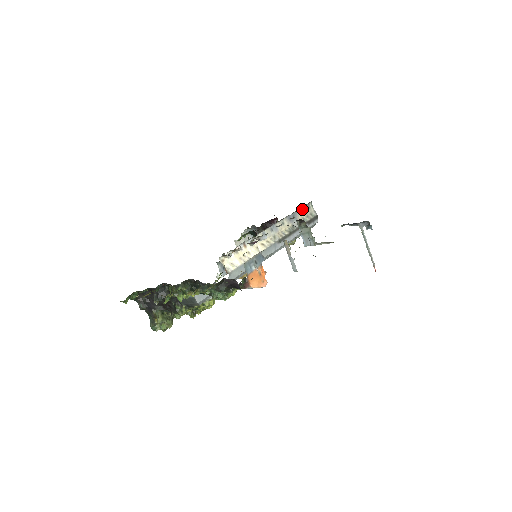
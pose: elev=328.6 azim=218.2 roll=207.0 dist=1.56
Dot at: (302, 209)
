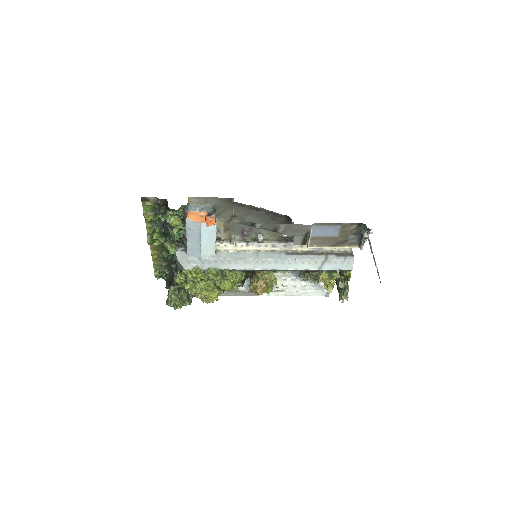
Dot at: occluded
